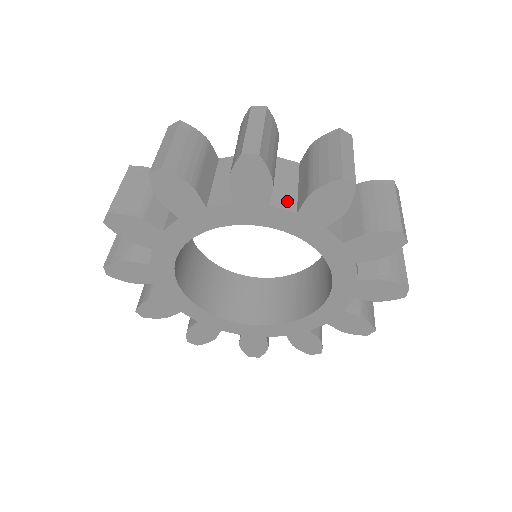
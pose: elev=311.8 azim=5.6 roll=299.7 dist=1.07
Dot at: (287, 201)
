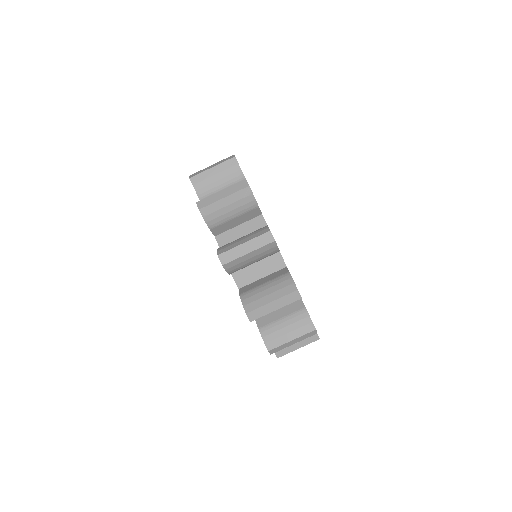
Dot at: occluded
